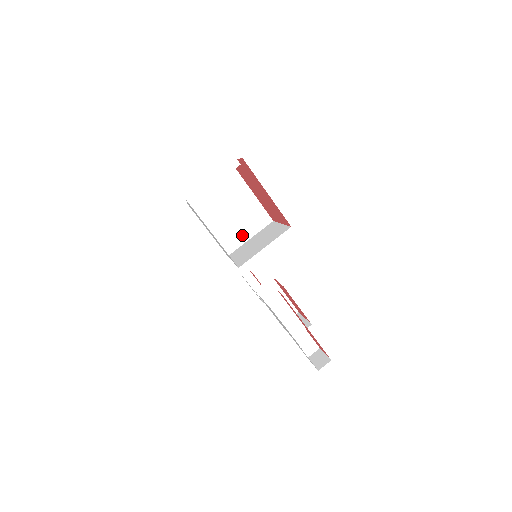
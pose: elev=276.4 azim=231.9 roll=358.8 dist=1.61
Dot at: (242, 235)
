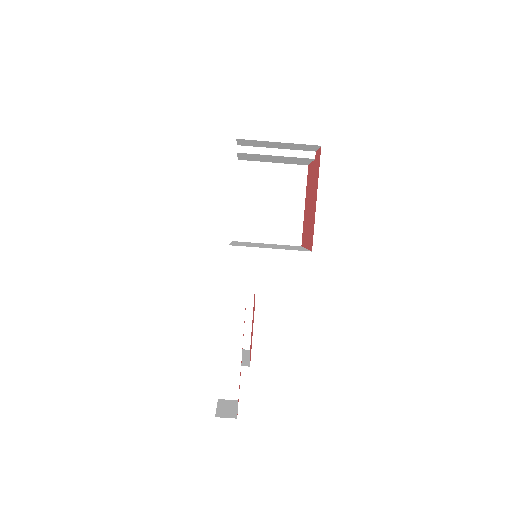
Dot at: (262, 233)
